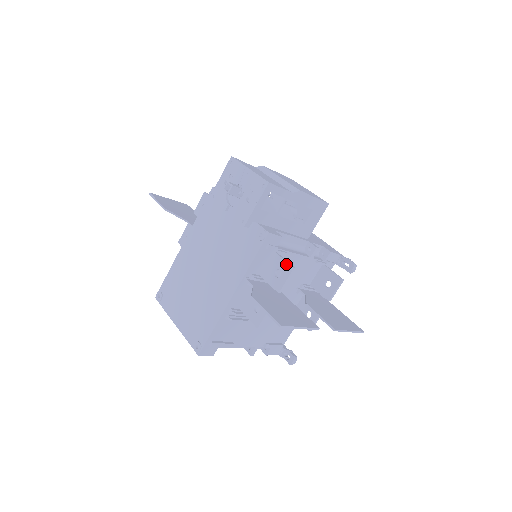
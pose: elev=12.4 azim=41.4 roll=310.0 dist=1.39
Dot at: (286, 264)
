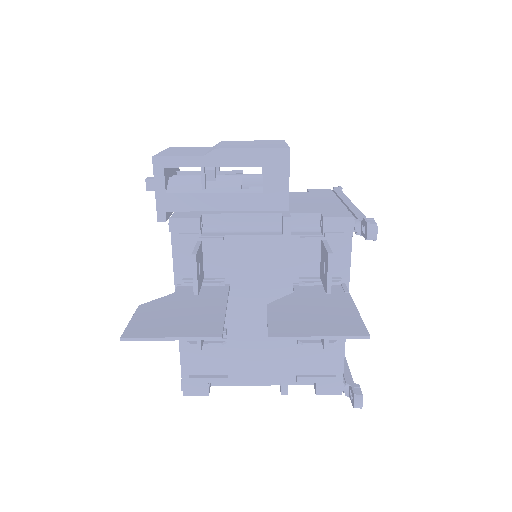
Dot at: occluded
